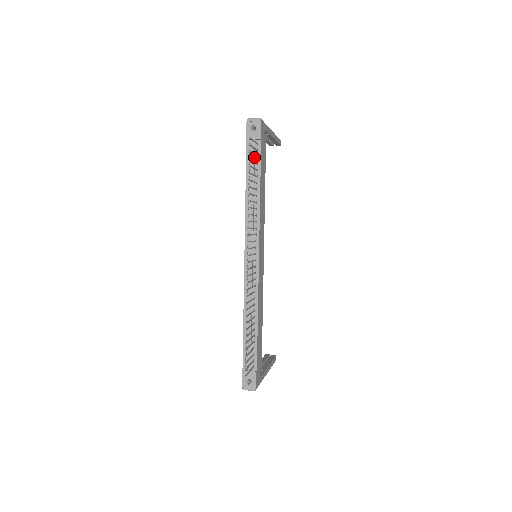
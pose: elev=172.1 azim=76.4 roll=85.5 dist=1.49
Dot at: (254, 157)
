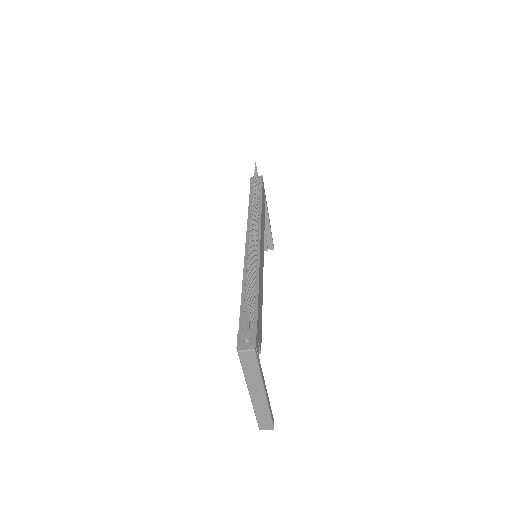
Dot at: occluded
